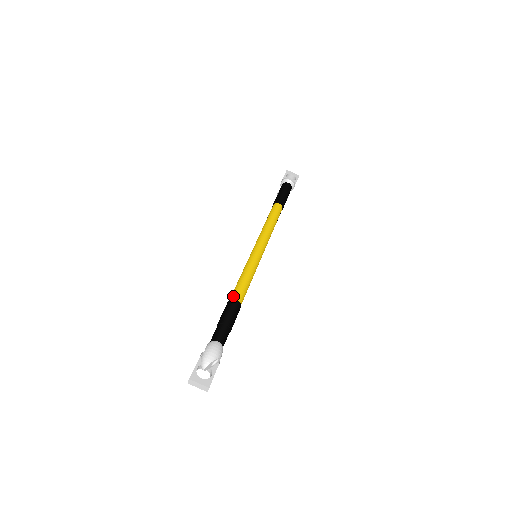
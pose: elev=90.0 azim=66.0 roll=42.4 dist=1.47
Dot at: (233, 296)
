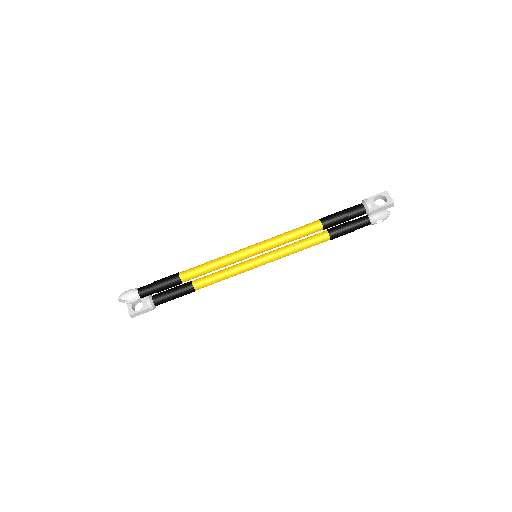
Dot at: (182, 271)
